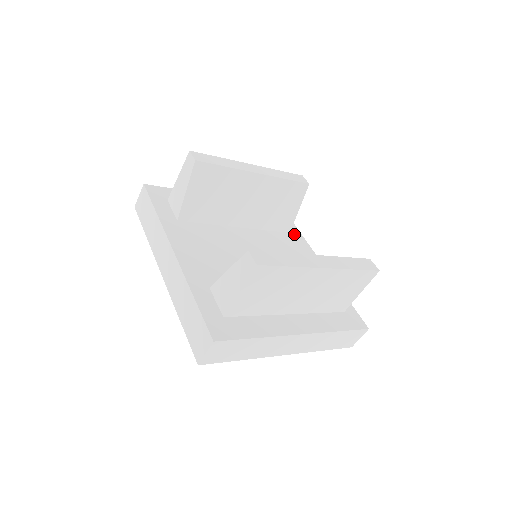
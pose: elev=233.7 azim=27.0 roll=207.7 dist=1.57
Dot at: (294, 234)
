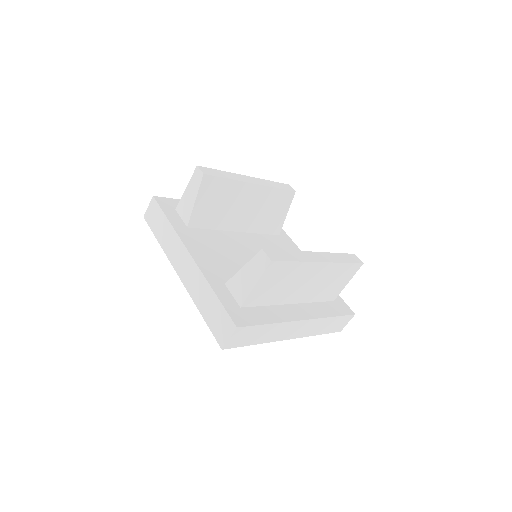
Dot at: (283, 236)
